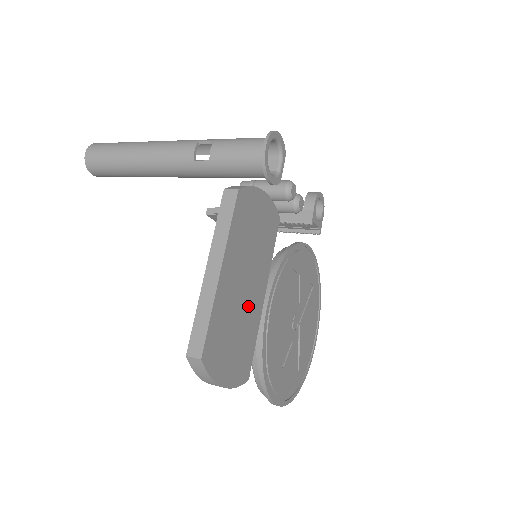
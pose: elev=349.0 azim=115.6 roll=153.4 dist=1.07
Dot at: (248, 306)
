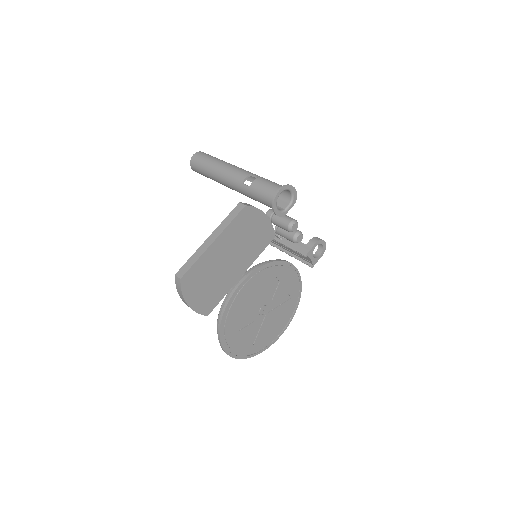
Dot at: (226, 273)
